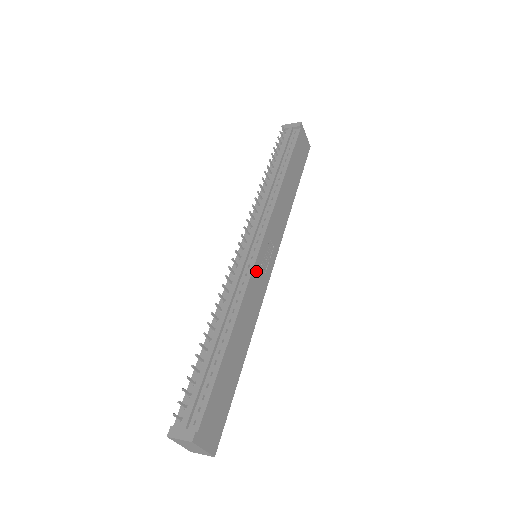
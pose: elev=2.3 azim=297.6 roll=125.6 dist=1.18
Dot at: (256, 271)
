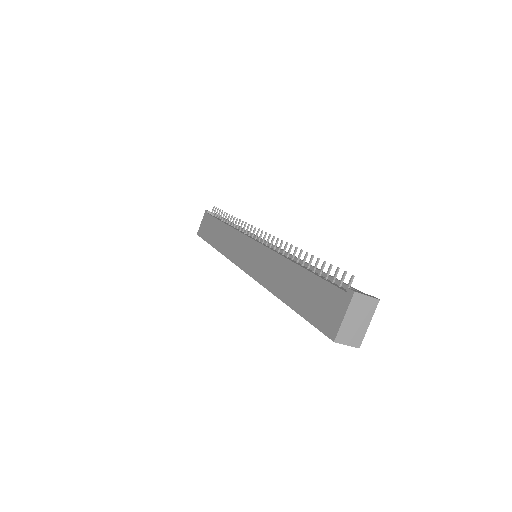
Dot at: occluded
